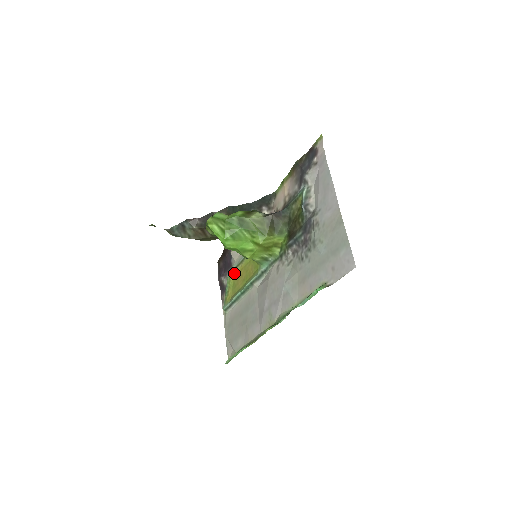
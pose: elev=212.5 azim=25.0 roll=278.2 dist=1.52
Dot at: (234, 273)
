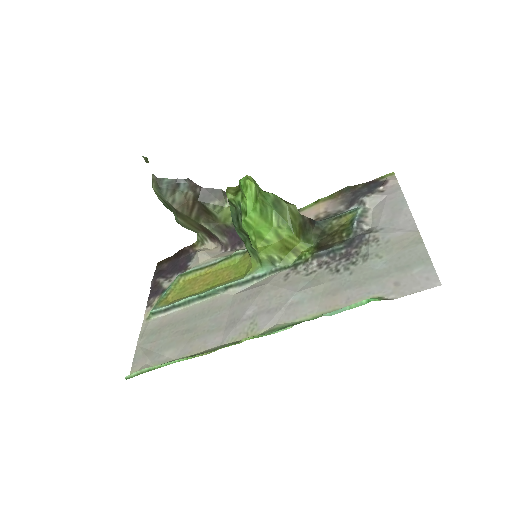
Dot at: (190, 276)
